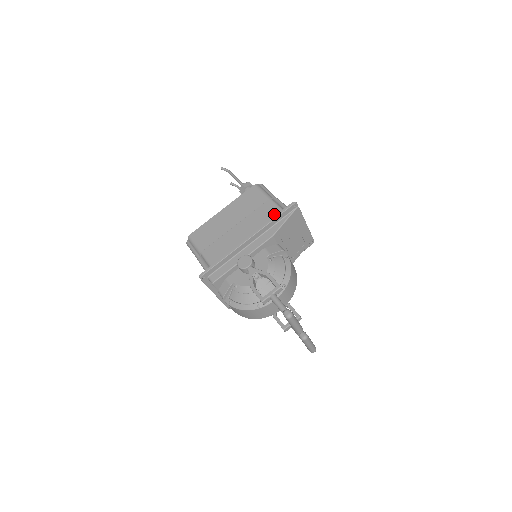
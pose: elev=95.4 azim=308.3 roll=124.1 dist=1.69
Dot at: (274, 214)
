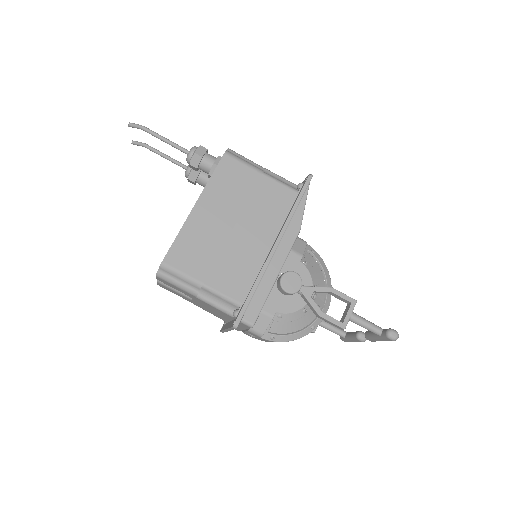
Dot at: (284, 197)
